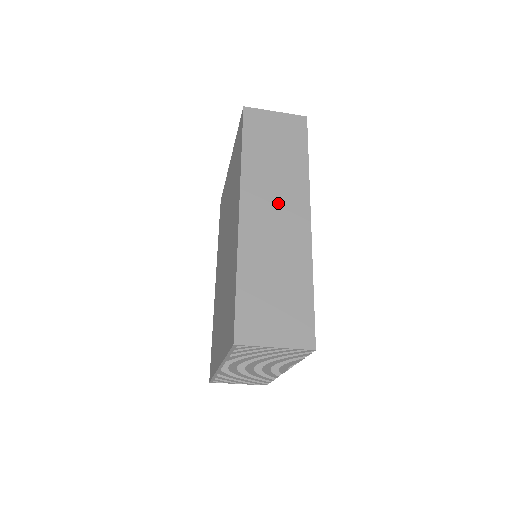
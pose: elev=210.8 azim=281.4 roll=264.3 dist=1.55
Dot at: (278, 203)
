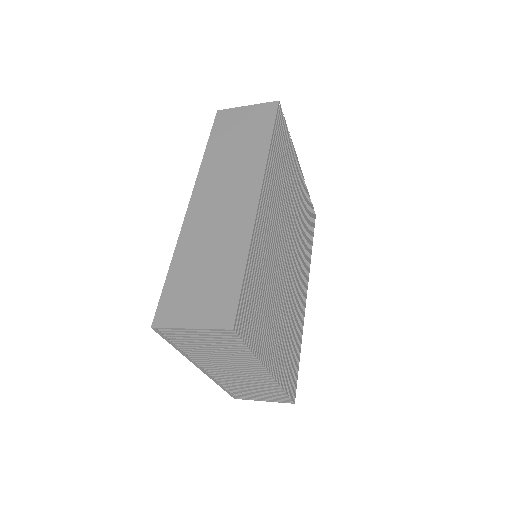
Dot at: (229, 188)
